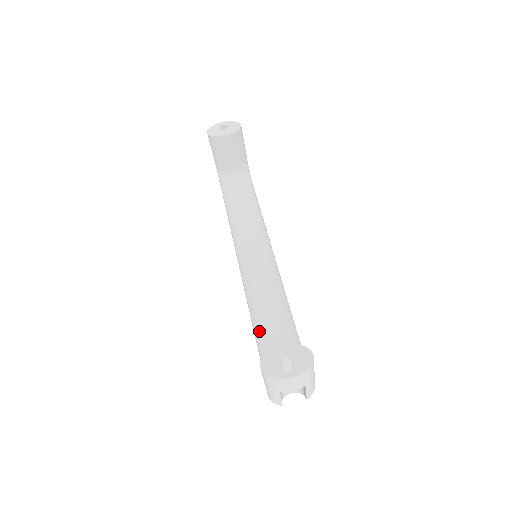
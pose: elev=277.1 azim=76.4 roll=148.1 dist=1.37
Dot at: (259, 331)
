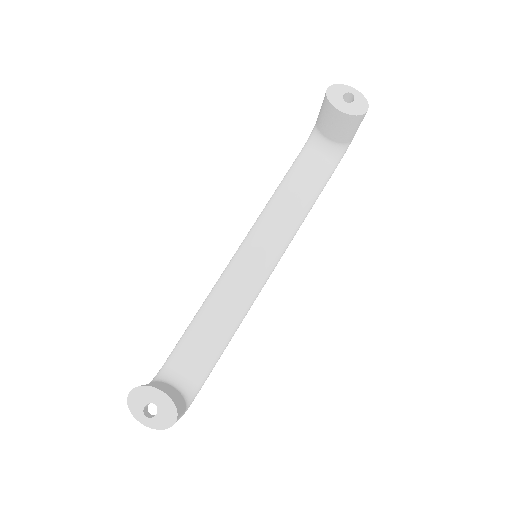
Dot at: (194, 325)
